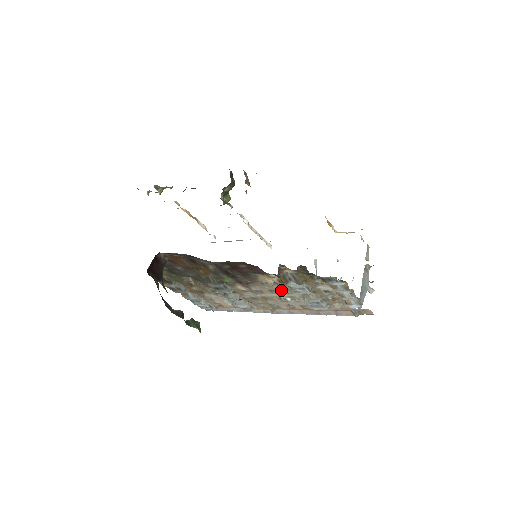
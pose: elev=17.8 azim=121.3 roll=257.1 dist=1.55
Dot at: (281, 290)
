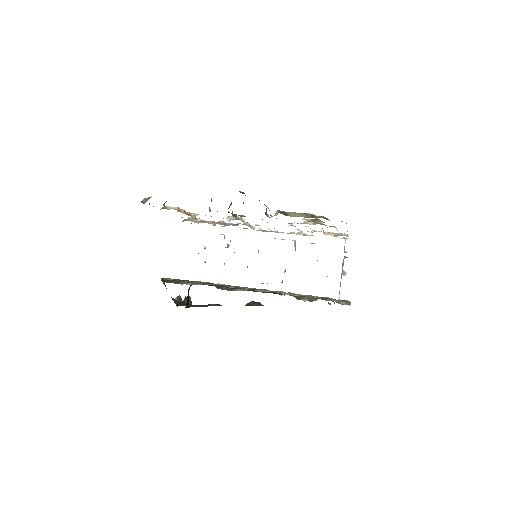
Dot at: occluded
